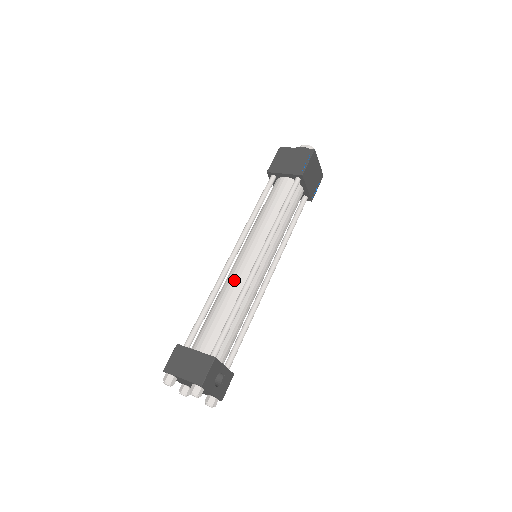
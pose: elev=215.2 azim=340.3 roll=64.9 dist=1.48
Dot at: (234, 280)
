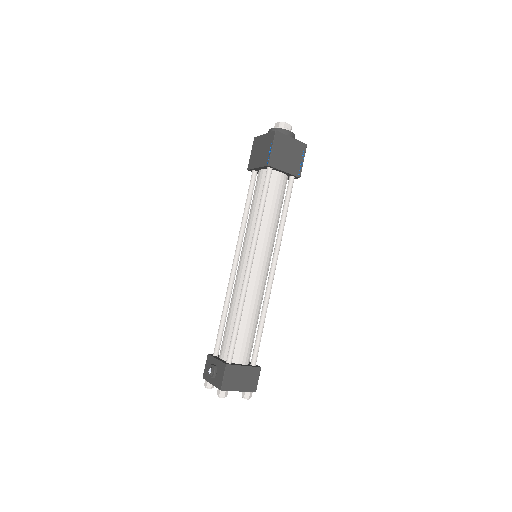
Dot at: (257, 293)
